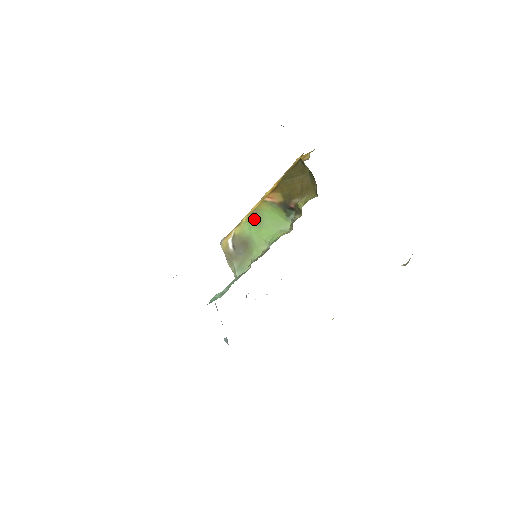
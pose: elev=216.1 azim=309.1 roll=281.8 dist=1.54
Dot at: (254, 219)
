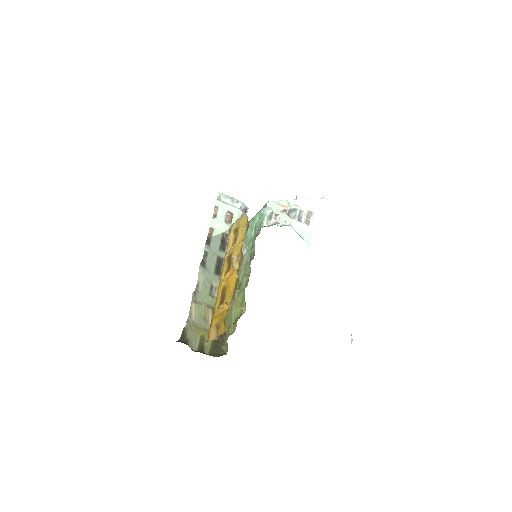
Dot at: occluded
